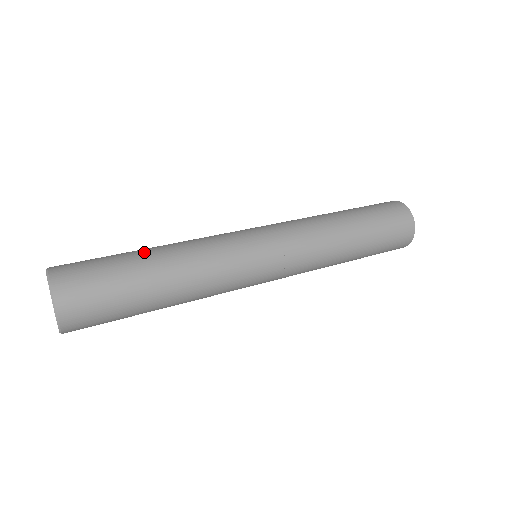
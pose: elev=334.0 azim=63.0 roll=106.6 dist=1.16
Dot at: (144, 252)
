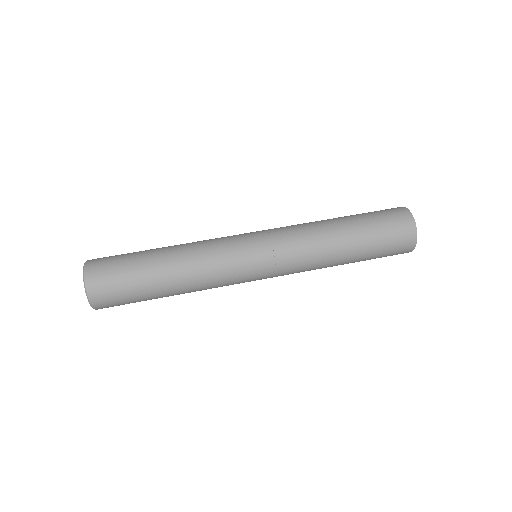
Dot at: (157, 248)
